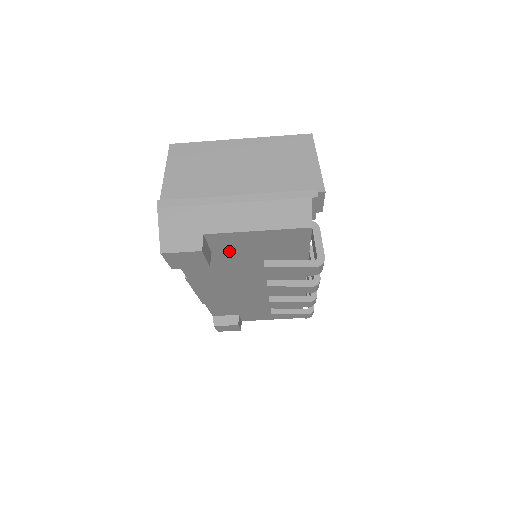
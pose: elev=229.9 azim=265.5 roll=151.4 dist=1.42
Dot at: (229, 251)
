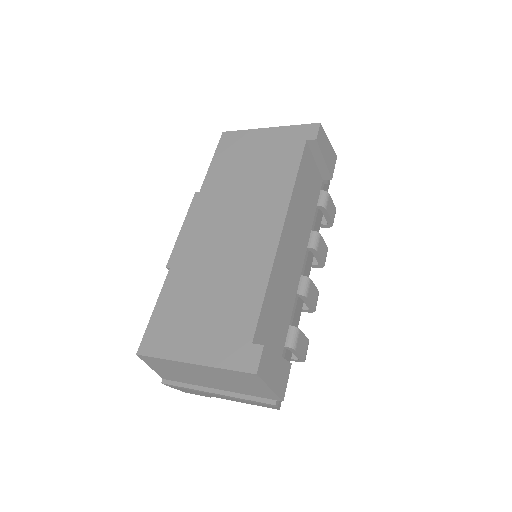
Dot at: occluded
